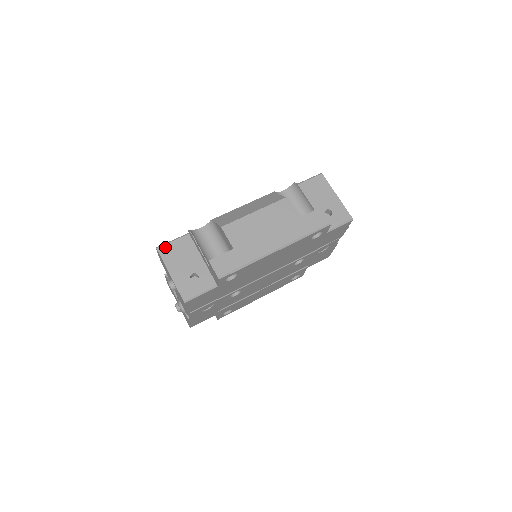
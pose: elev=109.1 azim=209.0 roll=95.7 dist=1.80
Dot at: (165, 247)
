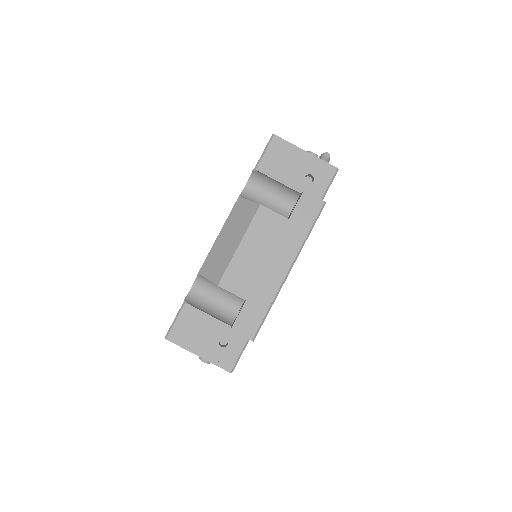
Dot at: (173, 332)
